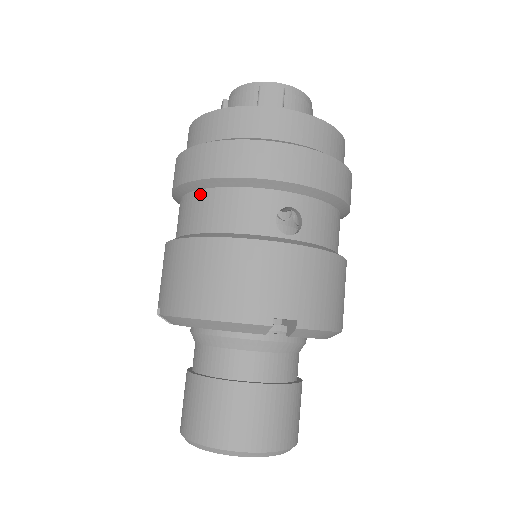
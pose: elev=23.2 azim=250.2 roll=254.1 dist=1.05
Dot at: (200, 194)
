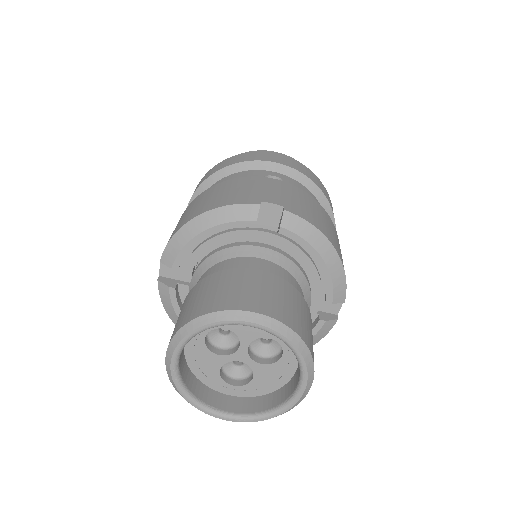
Dot at: occluded
